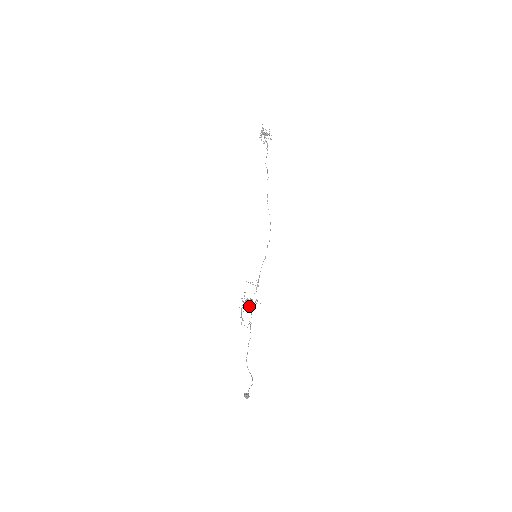
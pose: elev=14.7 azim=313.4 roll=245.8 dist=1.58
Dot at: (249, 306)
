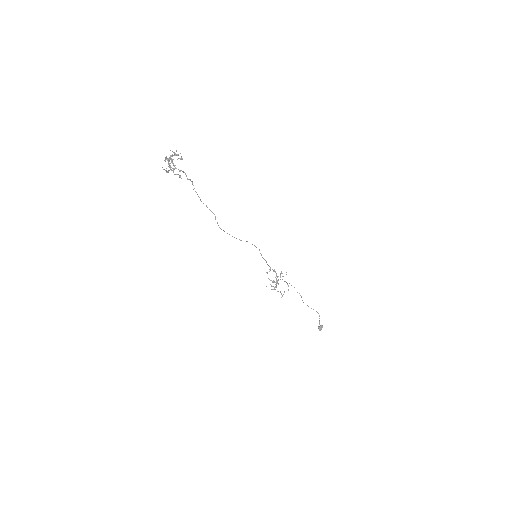
Dot at: occluded
